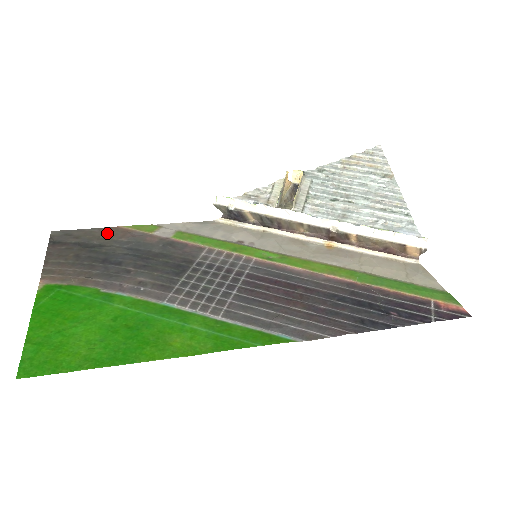
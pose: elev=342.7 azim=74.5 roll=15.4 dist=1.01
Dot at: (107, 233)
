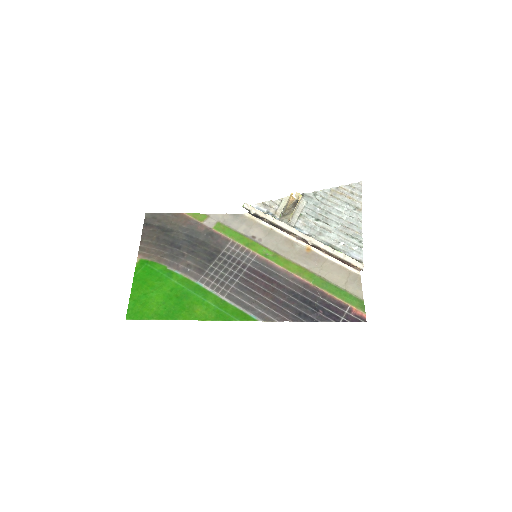
Dot at: (176, 219)
